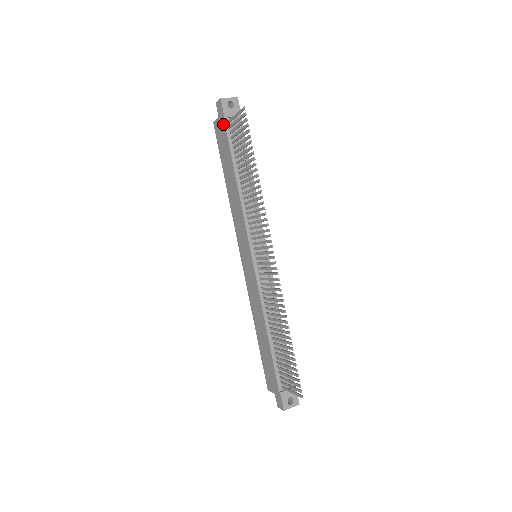
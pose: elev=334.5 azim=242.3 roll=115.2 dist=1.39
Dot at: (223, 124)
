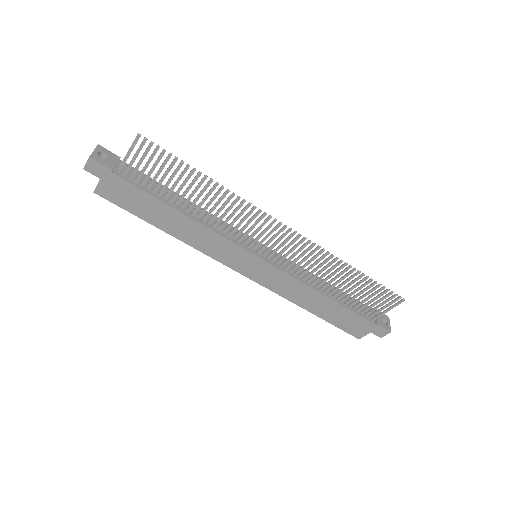
Dot at: (115, 179)
